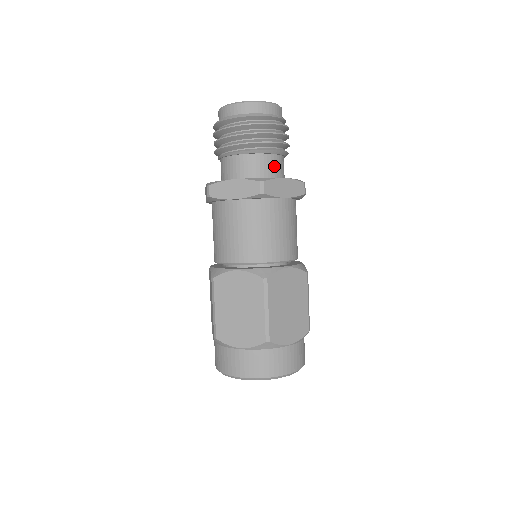
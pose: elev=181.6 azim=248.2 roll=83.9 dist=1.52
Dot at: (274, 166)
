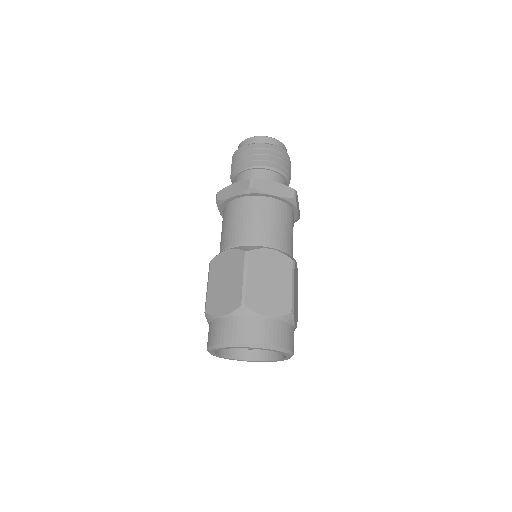
Dot at: occluded
